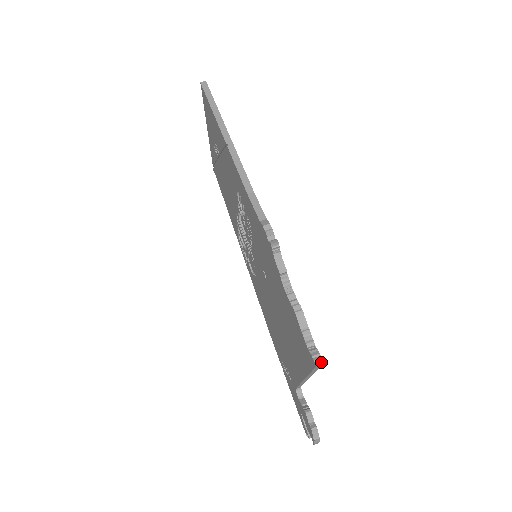
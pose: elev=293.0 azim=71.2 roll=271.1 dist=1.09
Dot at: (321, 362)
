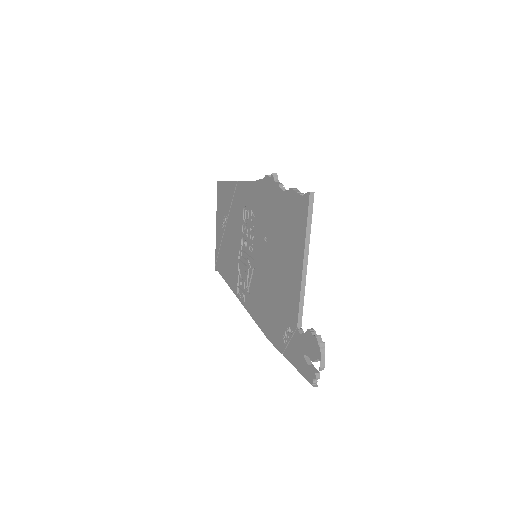
Dot at: (312, 192)
